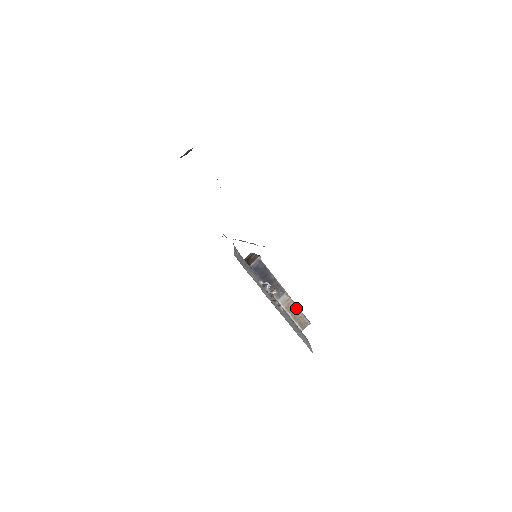
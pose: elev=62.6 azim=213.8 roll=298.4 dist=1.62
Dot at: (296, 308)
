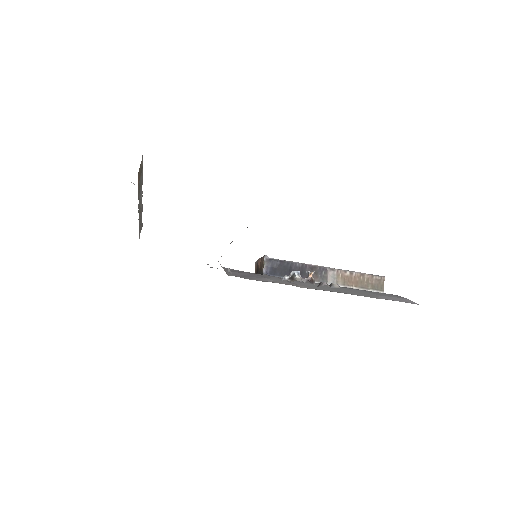
Dot at: (354, 275)
